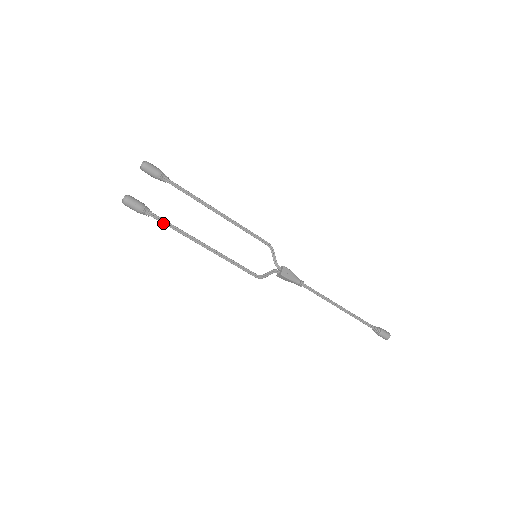
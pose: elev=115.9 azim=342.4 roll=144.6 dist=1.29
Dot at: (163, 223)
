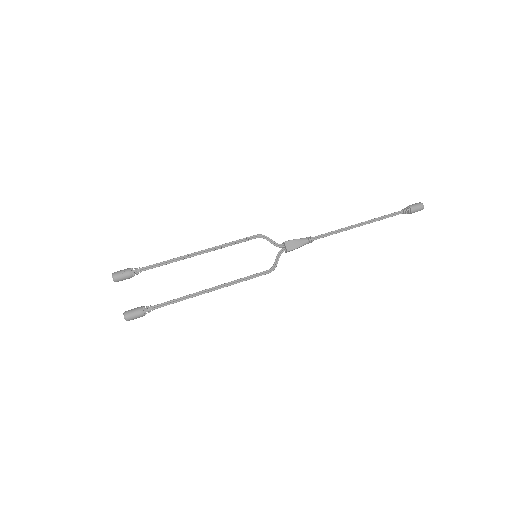
Dot at: (166, 305)
